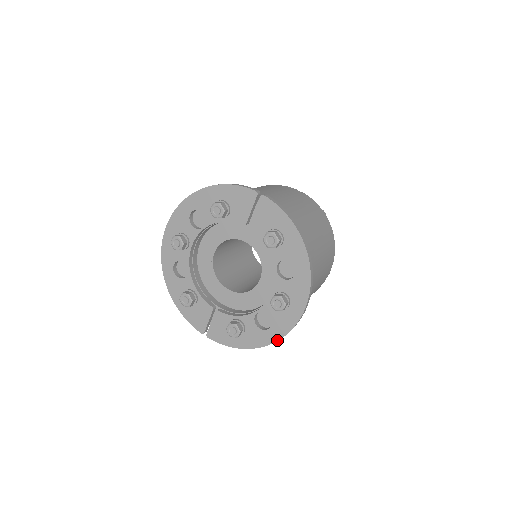
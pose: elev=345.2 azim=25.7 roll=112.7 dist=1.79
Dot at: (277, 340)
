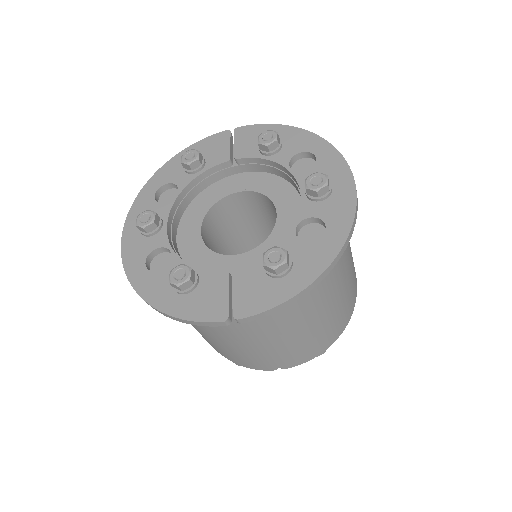
Dot at: (346, 236)
